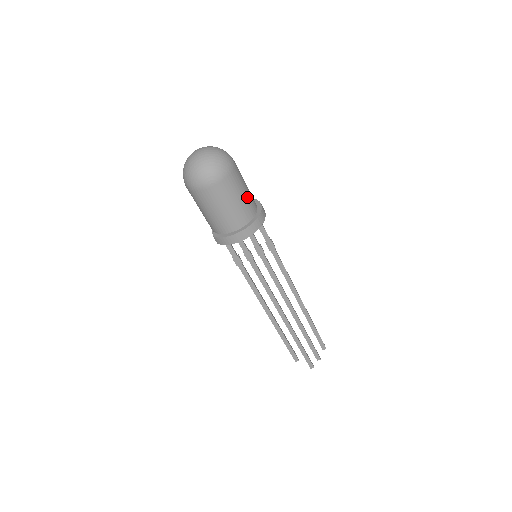
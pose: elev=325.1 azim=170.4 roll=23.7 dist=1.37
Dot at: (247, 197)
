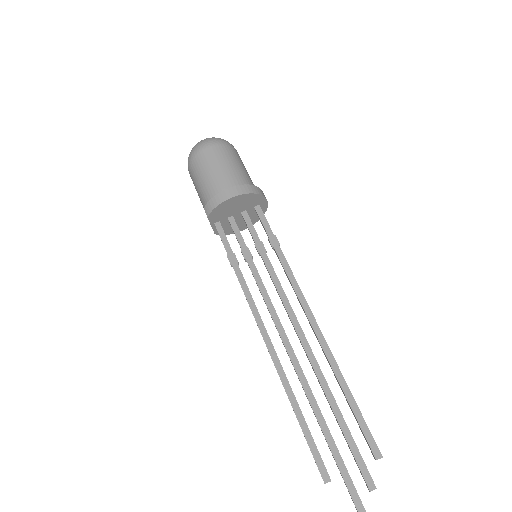
Dot at: (245, 173)
